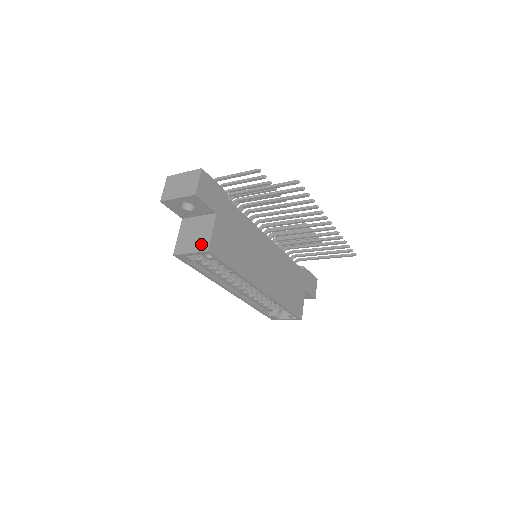
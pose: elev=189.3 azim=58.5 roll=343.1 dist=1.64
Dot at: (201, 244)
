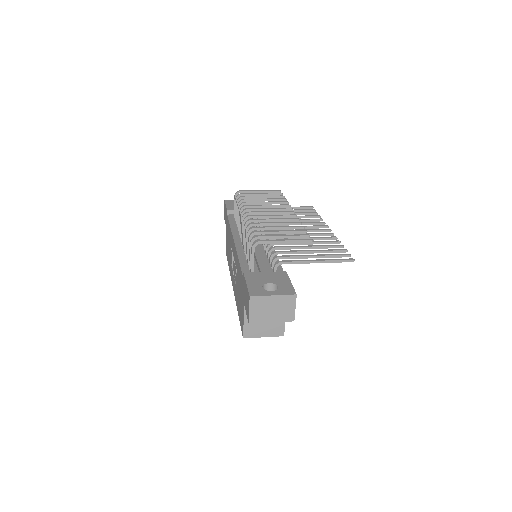
Dot at: (275, 330)
